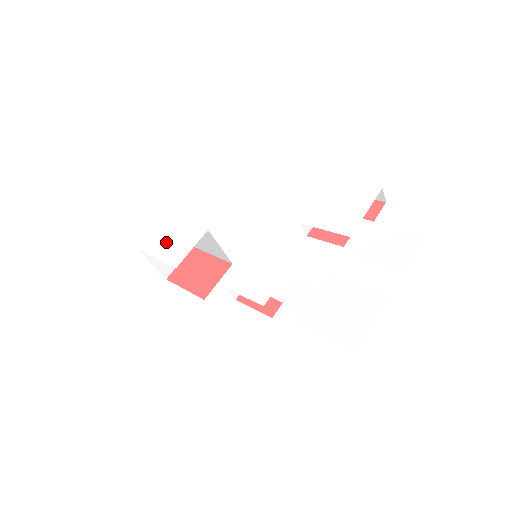
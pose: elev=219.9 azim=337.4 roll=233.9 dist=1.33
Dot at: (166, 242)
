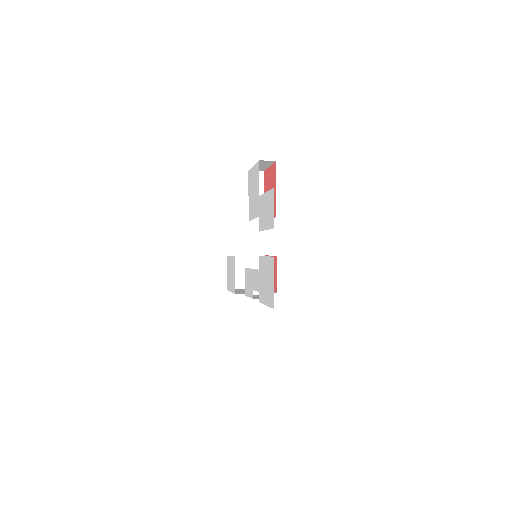
Dot at: (230, 277)
